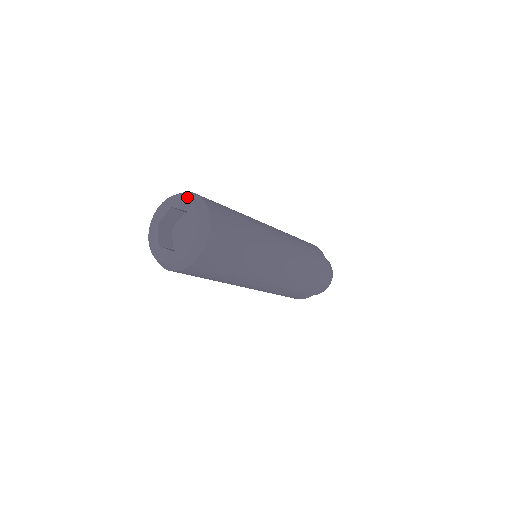
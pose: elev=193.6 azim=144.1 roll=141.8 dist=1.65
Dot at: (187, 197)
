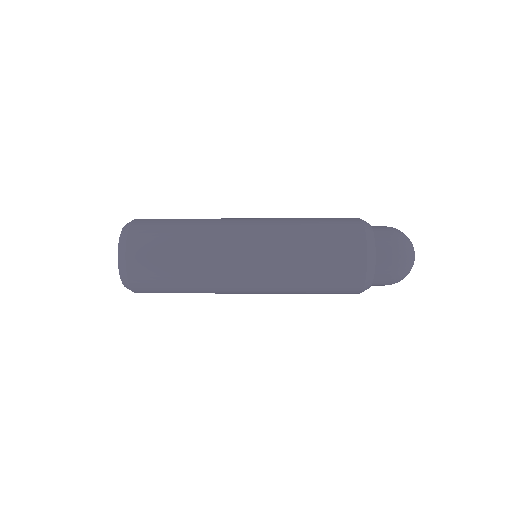
Dot at: (118, 250)
